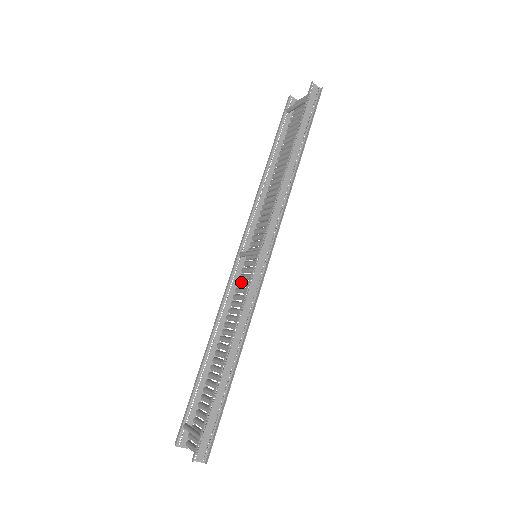
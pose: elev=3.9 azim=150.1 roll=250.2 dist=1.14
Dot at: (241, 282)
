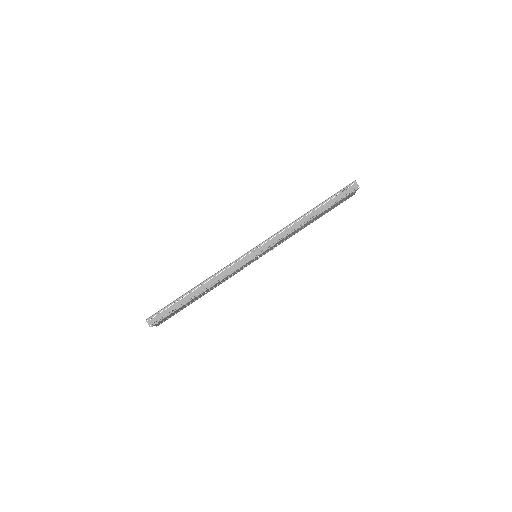
Dot at: occluded
